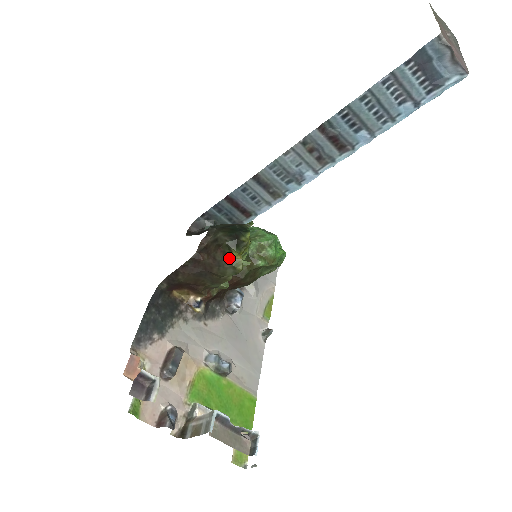
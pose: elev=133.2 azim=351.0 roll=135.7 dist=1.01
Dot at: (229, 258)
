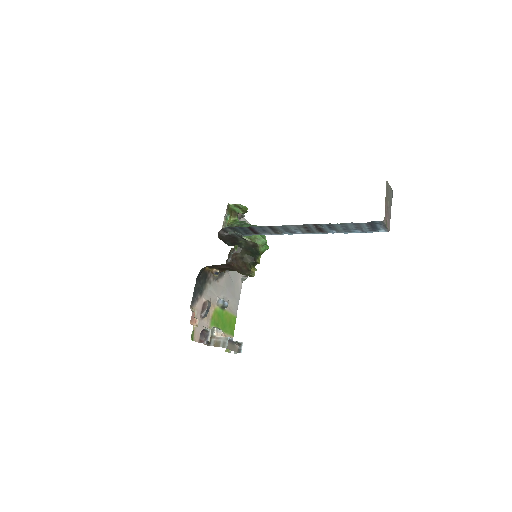
Dot at: (249, 271)
